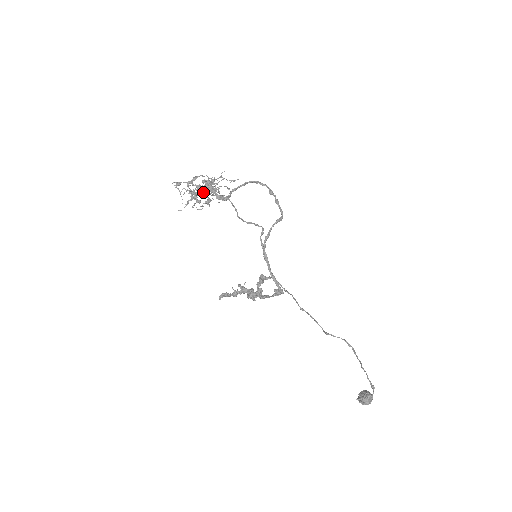
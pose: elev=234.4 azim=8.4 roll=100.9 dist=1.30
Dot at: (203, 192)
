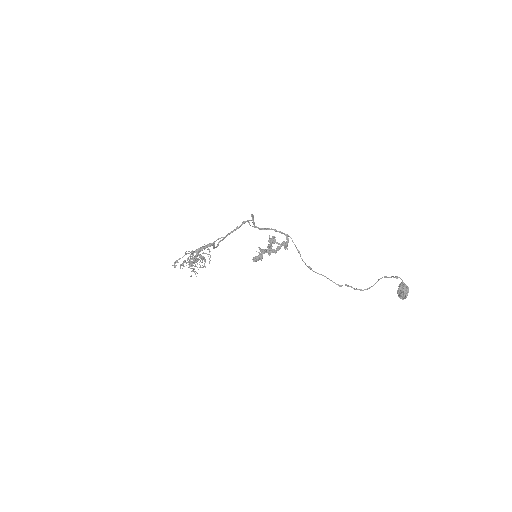
Dot at: (195, 266)
